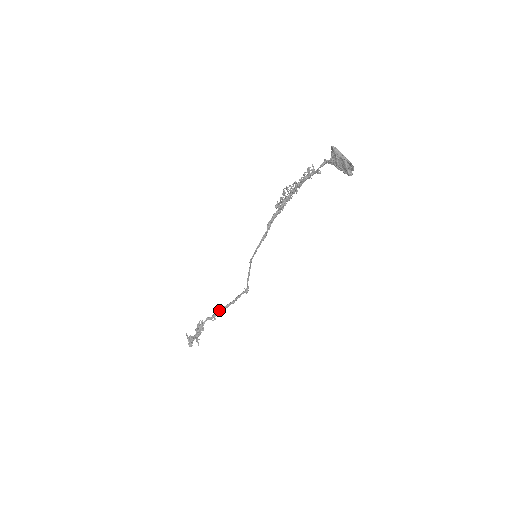
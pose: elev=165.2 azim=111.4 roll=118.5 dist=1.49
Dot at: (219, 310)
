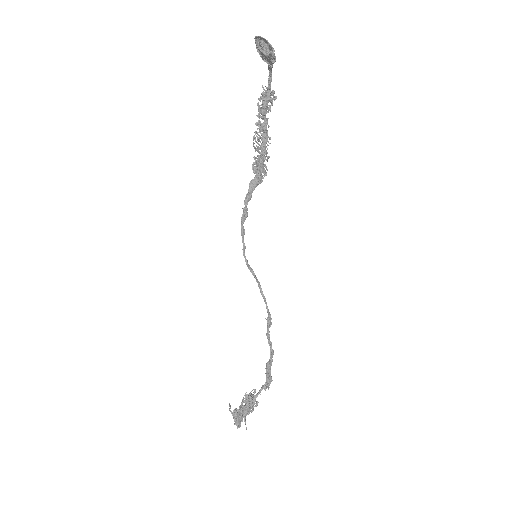
Dot at: occluded
